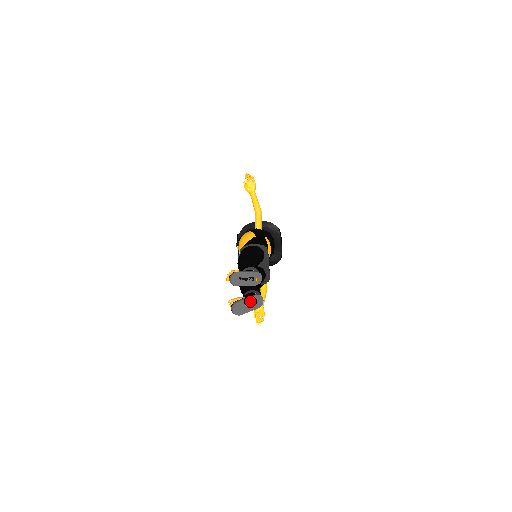
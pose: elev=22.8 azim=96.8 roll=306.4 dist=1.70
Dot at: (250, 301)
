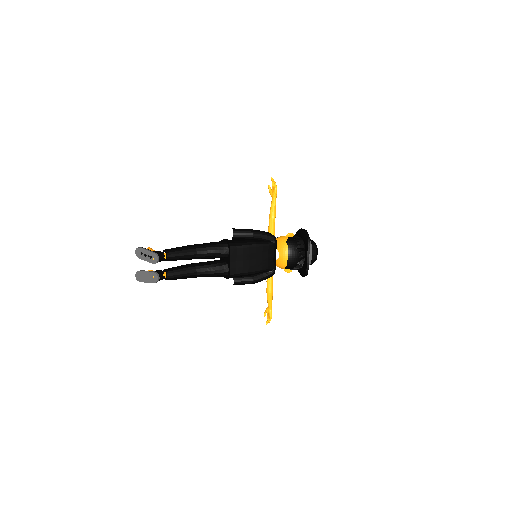
Dot at: (148, 274)
